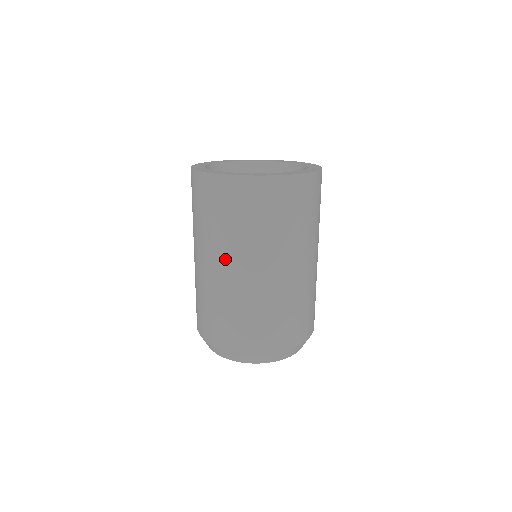
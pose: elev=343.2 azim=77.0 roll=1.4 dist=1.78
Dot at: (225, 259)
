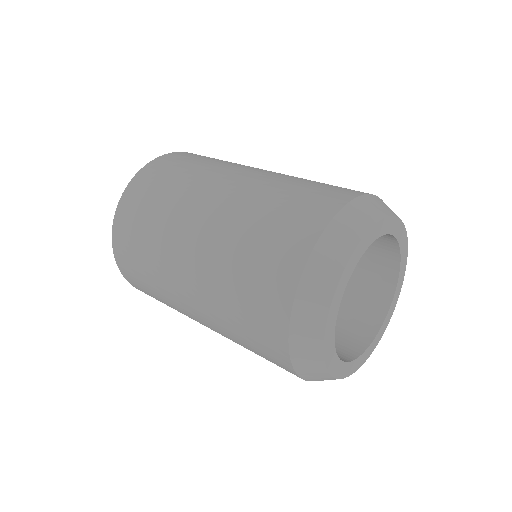
Dot at: (247, 168)
